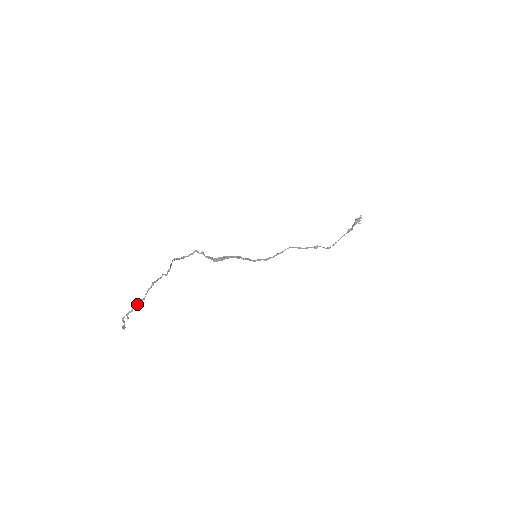
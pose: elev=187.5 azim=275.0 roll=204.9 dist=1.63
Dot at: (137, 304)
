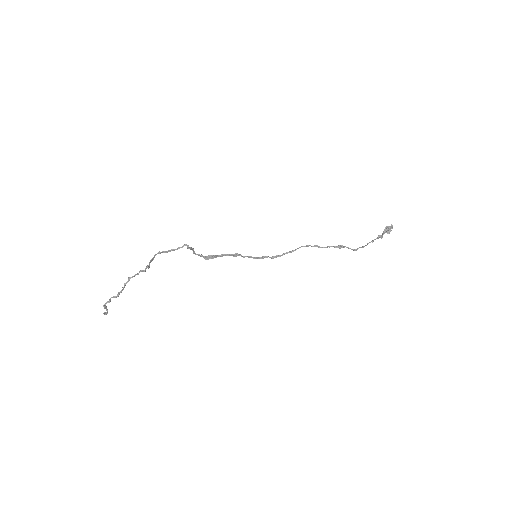
Dot at: (115, 296)
